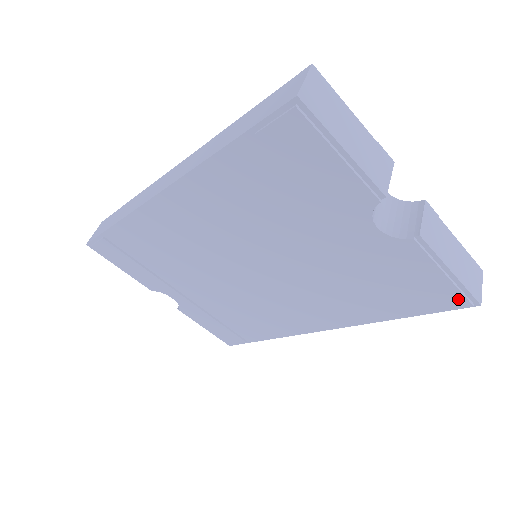
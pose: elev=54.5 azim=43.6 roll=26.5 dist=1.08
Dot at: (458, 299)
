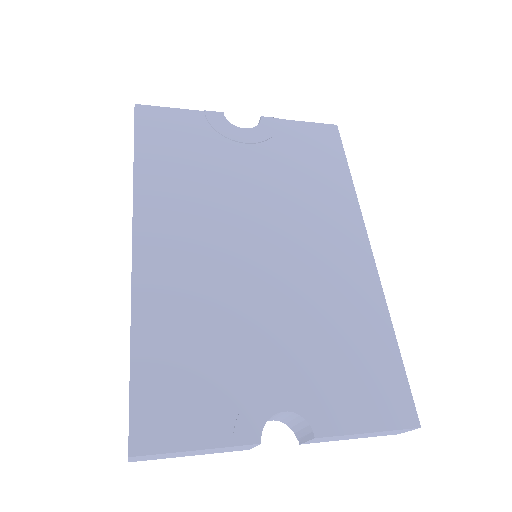
Dot at: occluded
